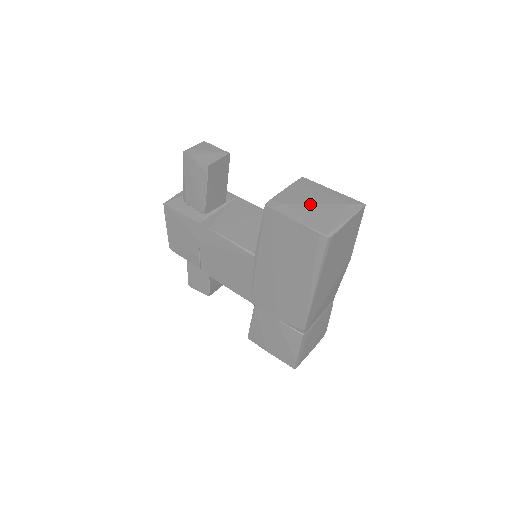
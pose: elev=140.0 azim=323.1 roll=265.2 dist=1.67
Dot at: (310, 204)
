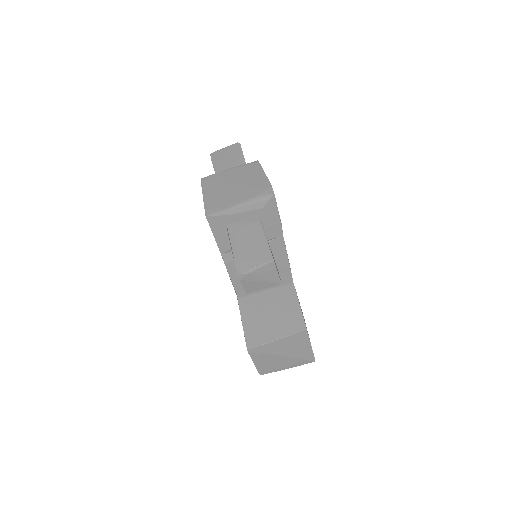
Dot at: (278, 356)
